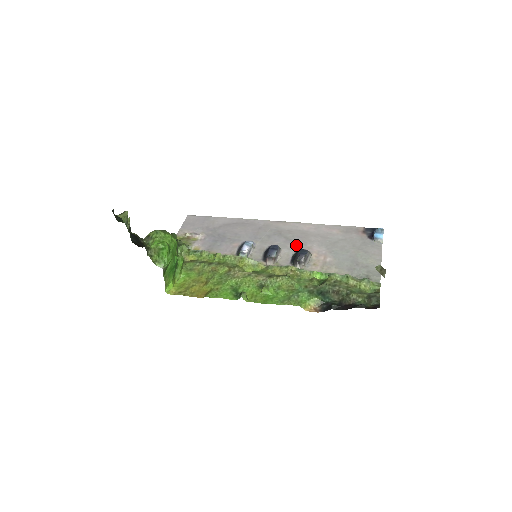
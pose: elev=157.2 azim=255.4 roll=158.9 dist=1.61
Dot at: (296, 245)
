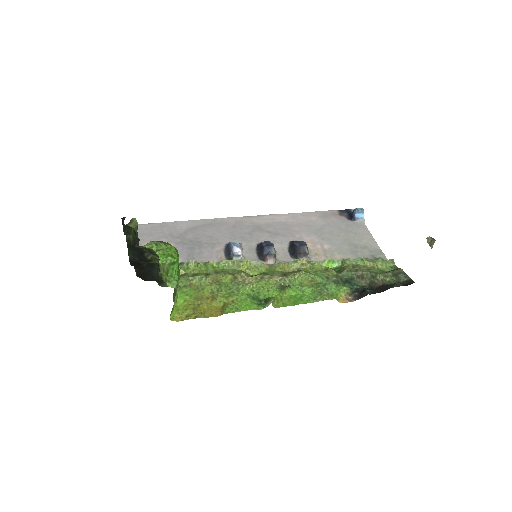
Dot at: (285, 238)
